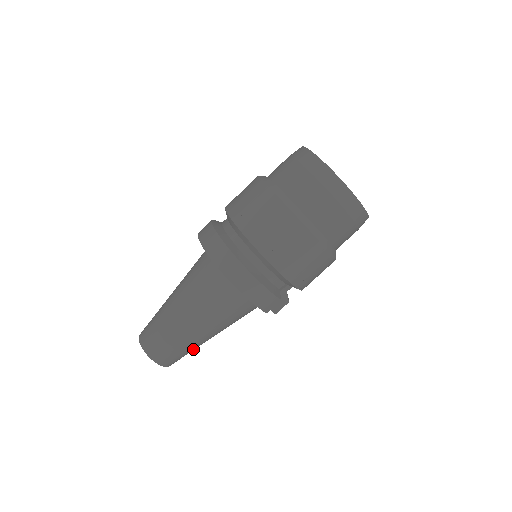
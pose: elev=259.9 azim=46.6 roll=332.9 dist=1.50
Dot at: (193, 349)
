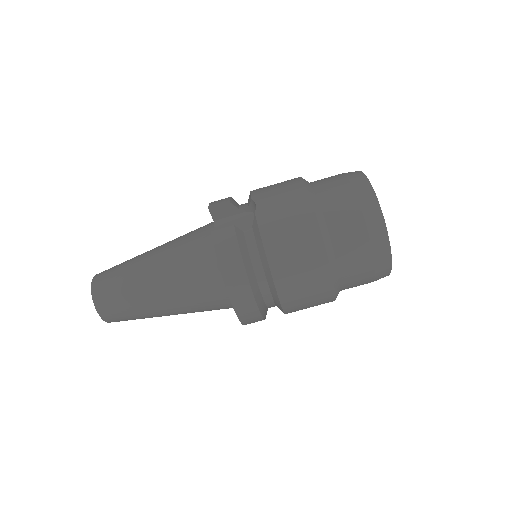
Dot at: occluded
